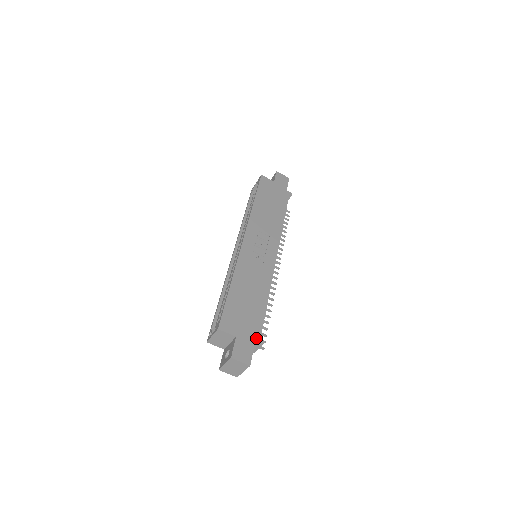
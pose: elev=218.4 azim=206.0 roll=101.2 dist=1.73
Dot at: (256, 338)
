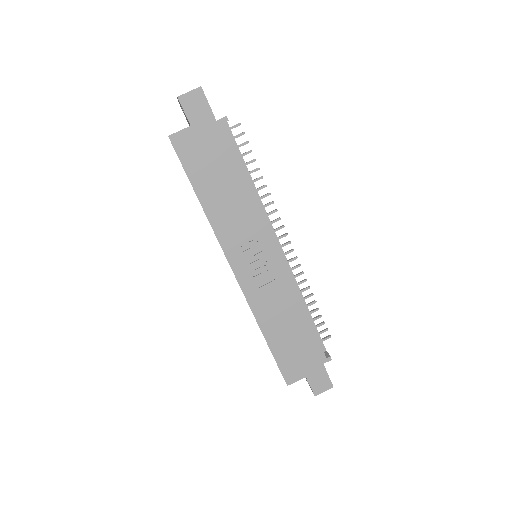
Dot at: (322, 361)
